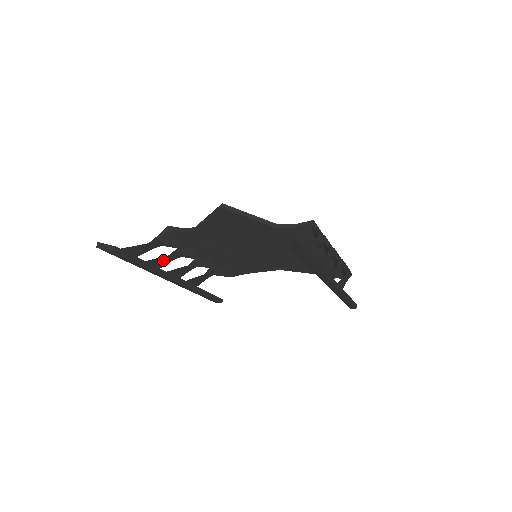
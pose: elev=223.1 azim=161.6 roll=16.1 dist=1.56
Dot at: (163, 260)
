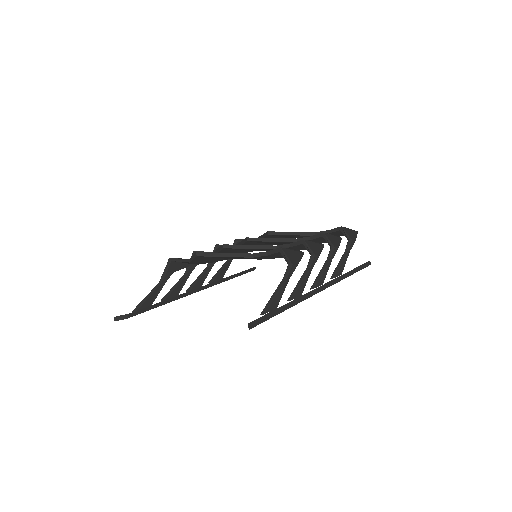
Dot at: (179, 284)
